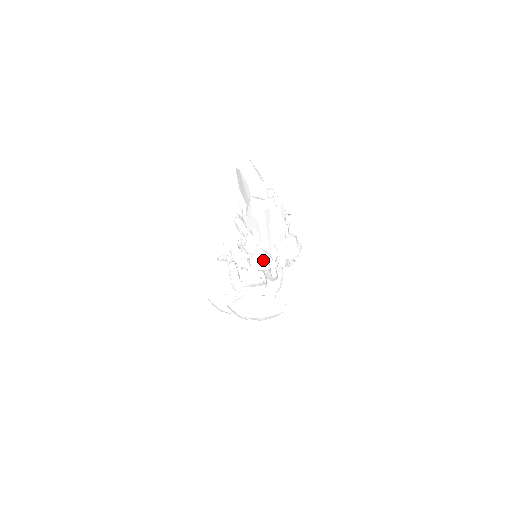
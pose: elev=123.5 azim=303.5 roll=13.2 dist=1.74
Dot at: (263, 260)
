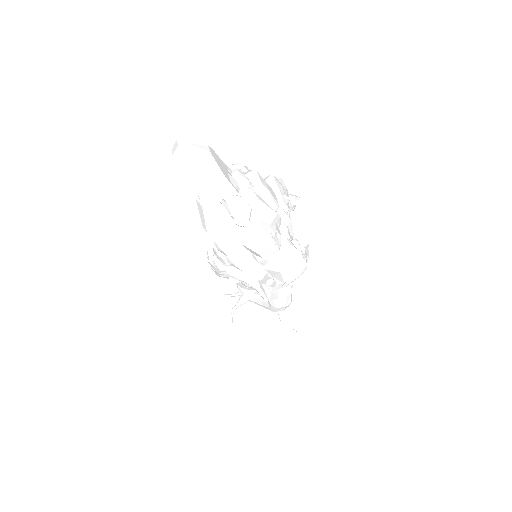
Dot at: occluded
